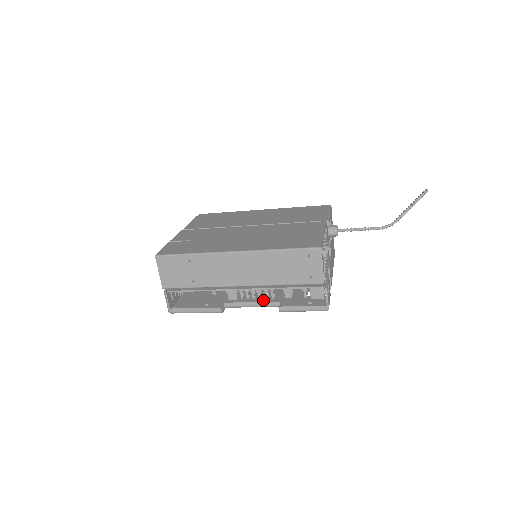
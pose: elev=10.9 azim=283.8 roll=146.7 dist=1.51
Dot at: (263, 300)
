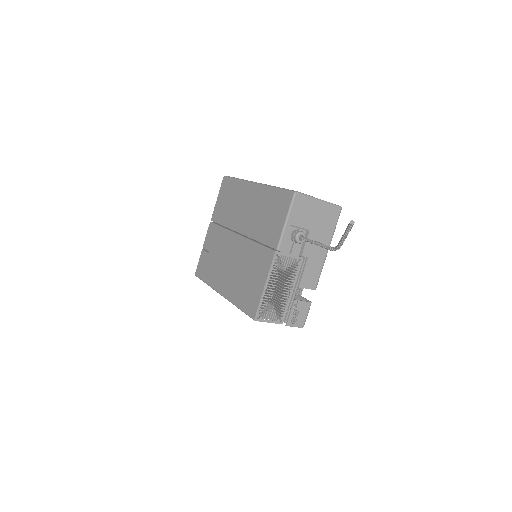
Dot at: occluded
